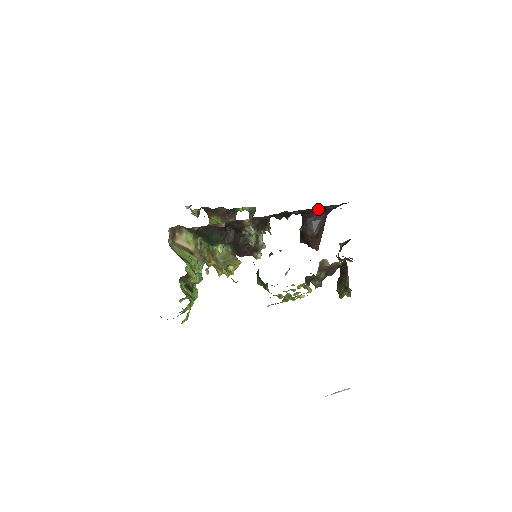
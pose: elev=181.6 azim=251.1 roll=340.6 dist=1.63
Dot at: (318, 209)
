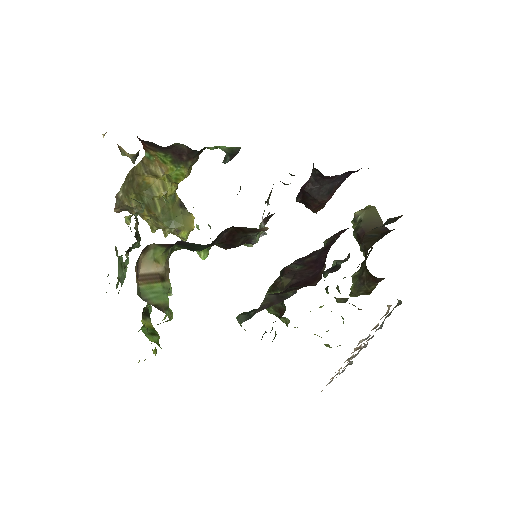
Dot at: occluded
